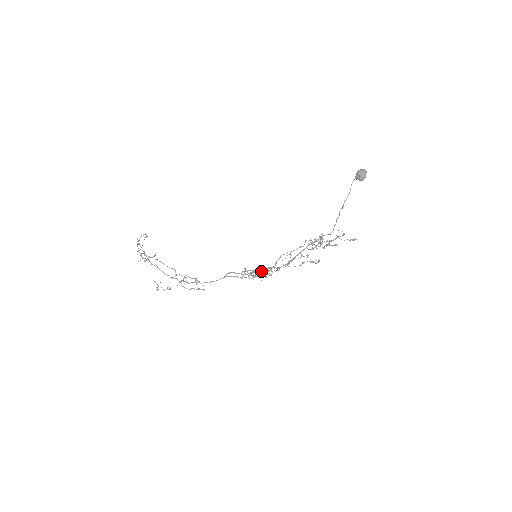
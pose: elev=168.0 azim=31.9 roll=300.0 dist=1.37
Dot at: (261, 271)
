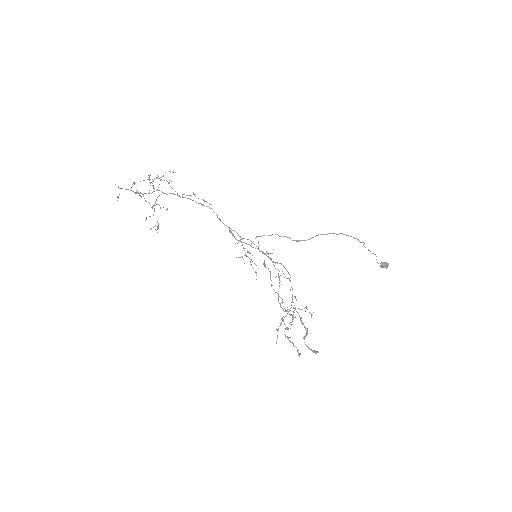
Dot at: (264, 253)
